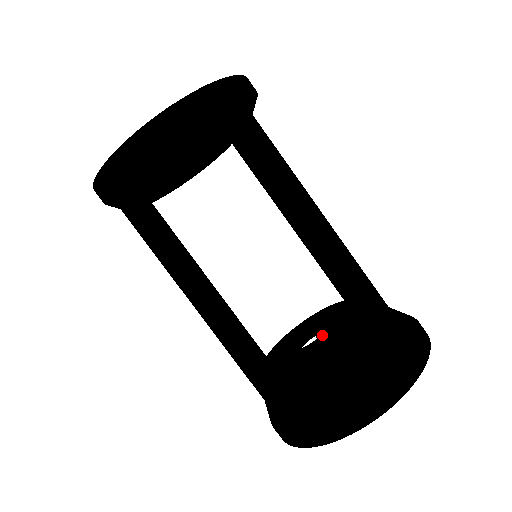
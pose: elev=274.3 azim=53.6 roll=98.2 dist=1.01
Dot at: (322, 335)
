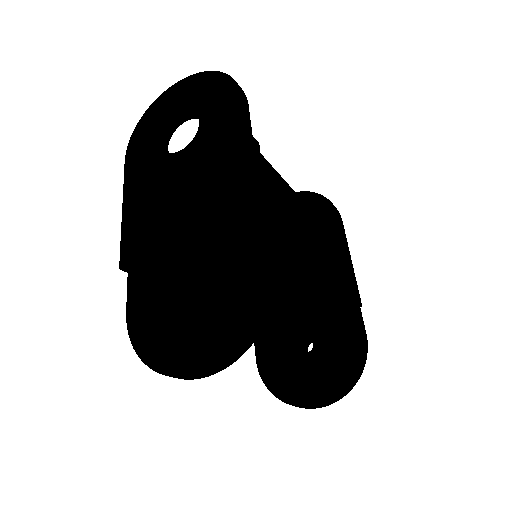
Dot at: occluded
